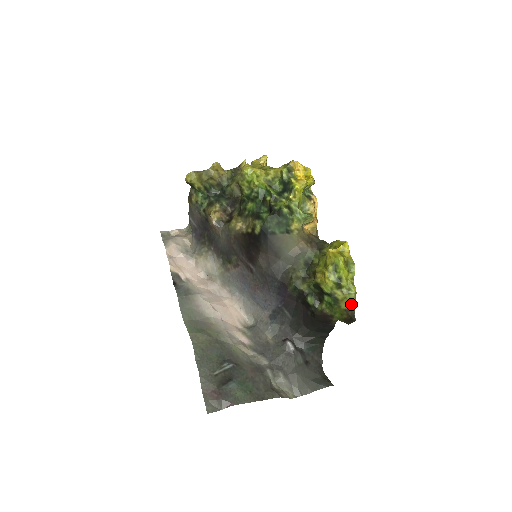
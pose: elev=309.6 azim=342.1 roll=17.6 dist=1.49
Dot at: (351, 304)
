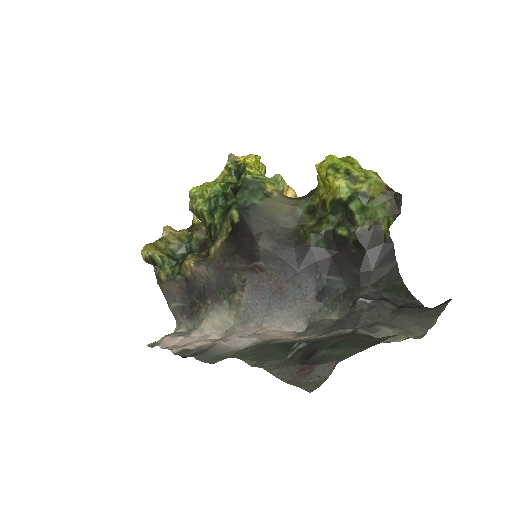
Dot at: (381, 186)
